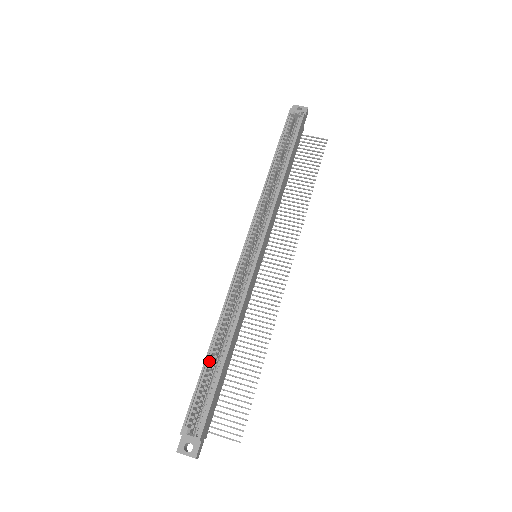
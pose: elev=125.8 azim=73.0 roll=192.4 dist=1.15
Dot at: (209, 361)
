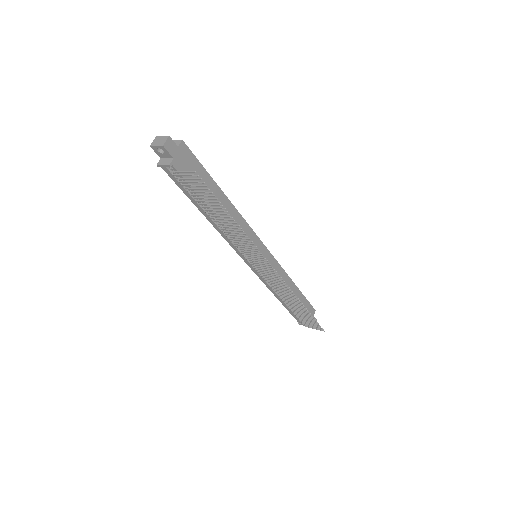
Dot at: occluded
